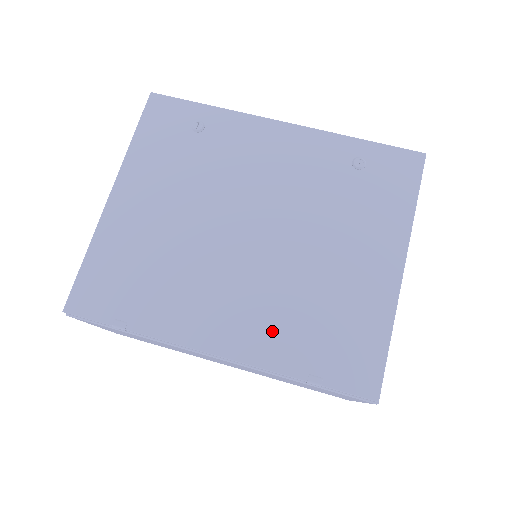
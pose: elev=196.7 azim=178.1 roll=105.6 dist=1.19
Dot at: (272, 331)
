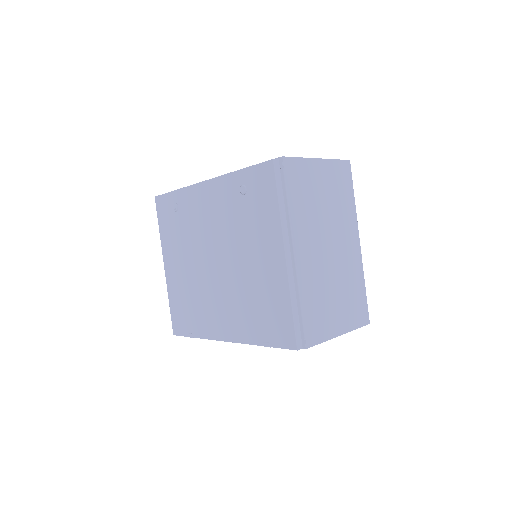
Dot at: (241, 321)
